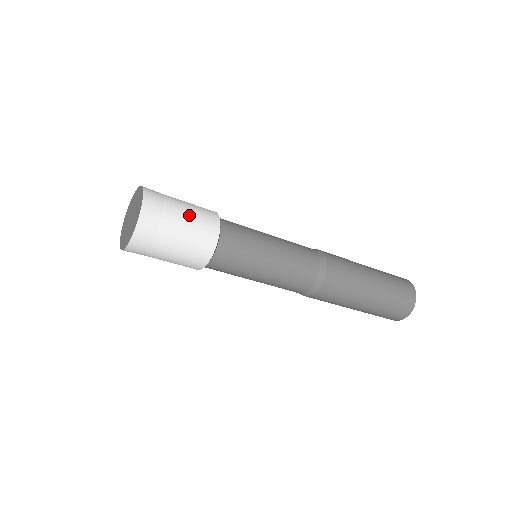
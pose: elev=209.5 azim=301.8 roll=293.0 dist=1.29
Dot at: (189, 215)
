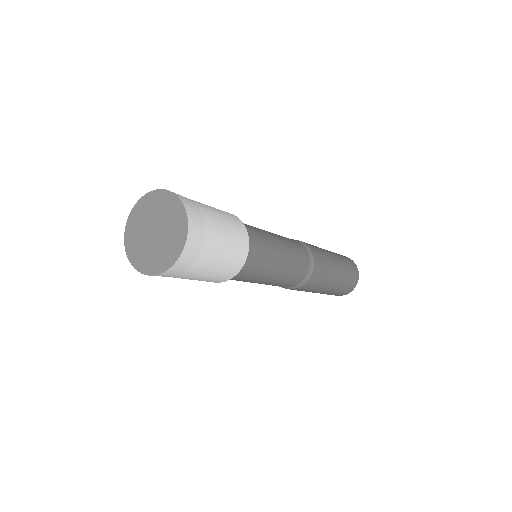
Dot at: (221, 218)
